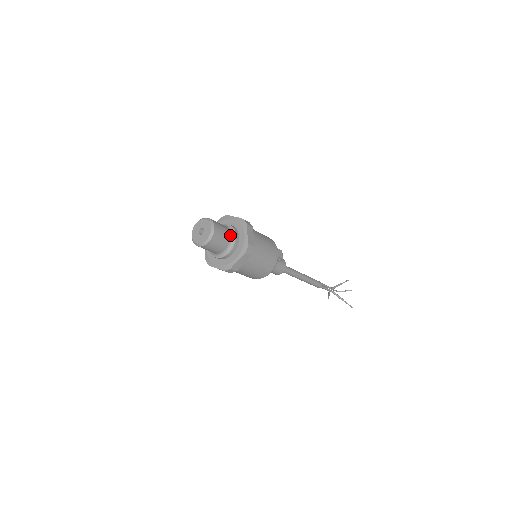
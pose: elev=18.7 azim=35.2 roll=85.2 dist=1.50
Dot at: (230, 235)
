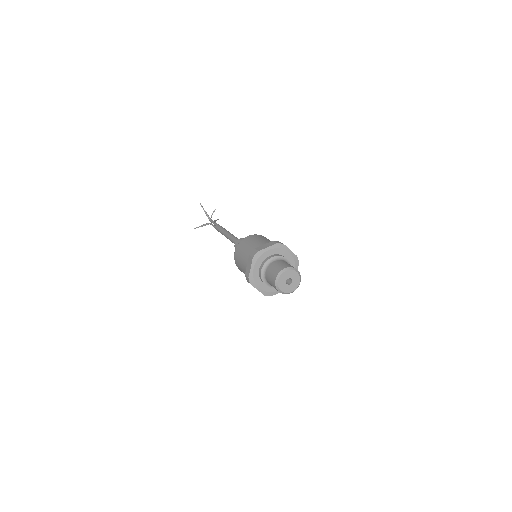
Dot at: occluded
